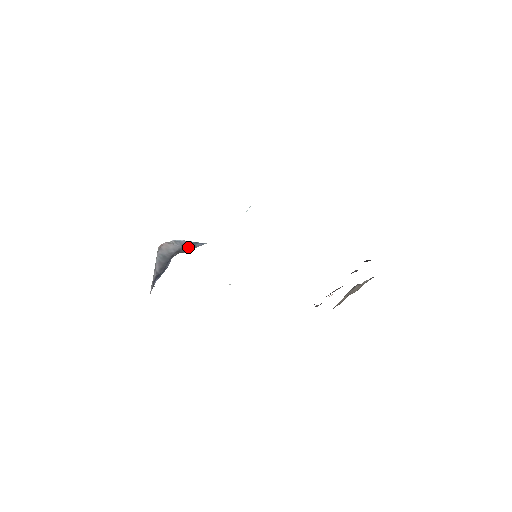
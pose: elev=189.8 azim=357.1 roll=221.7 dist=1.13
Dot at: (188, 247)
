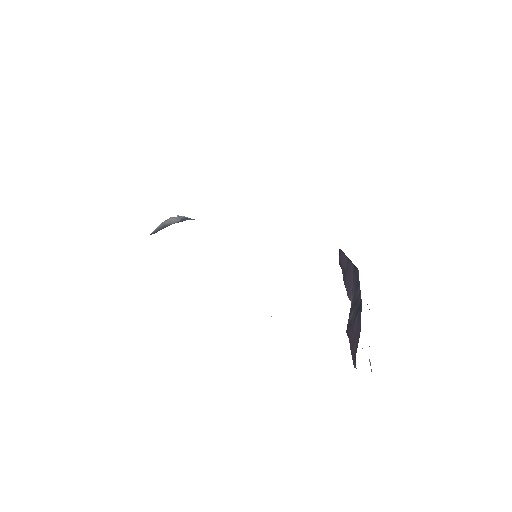
Dot at: (183, 220)
